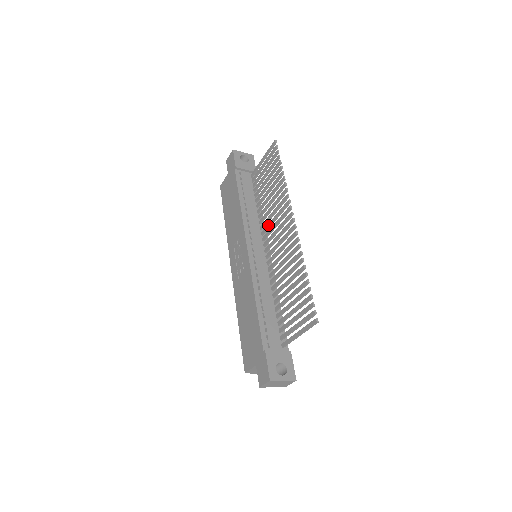
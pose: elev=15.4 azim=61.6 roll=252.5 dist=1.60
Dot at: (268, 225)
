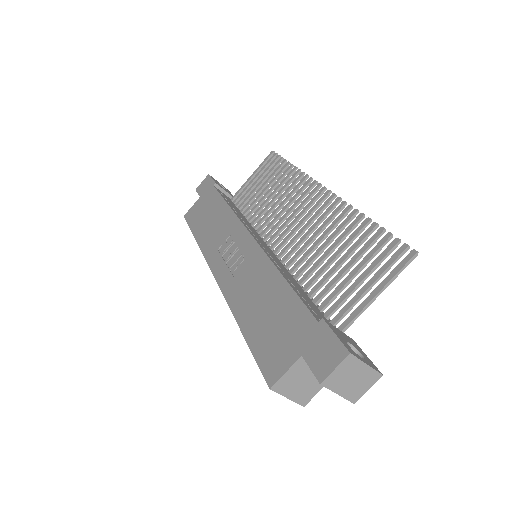
Dot at: (273, 220)
